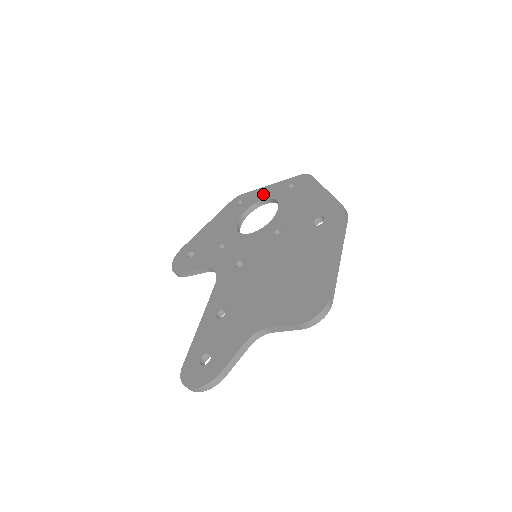
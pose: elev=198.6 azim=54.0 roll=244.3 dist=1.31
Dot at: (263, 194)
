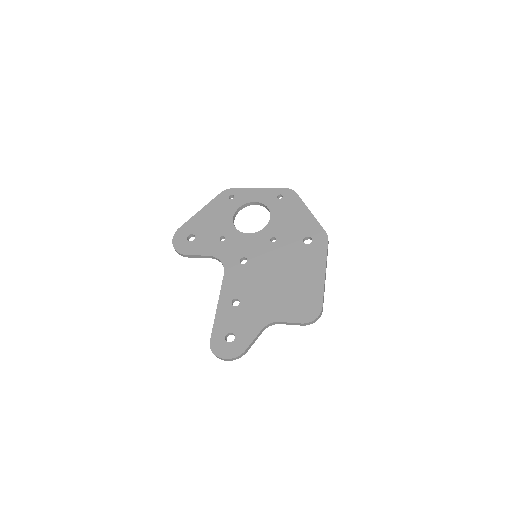
Dot at: (254, 196)
